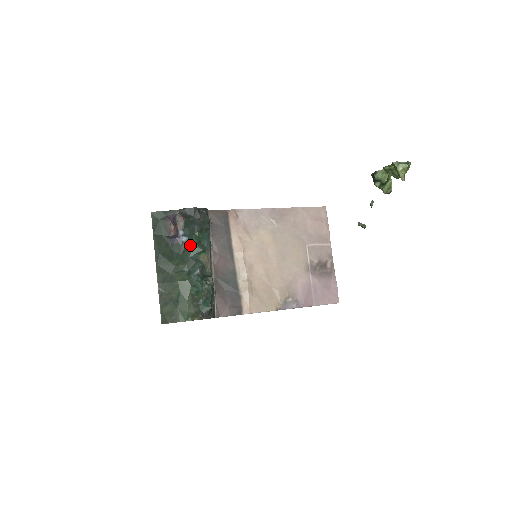
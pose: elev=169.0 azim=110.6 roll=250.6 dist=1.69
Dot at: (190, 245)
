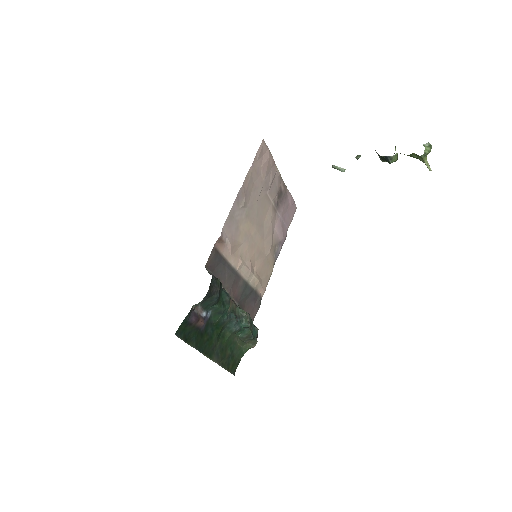
Dot at: (218, 314)
